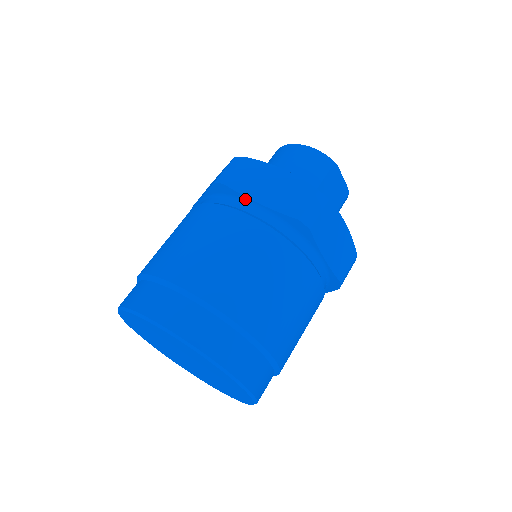
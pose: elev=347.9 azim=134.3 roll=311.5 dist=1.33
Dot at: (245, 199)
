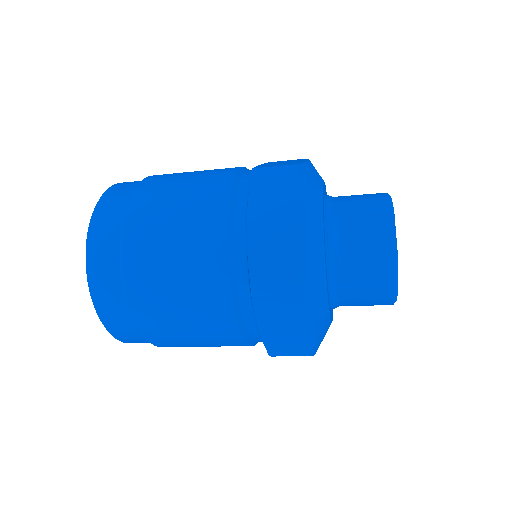
Dot at: occluded
